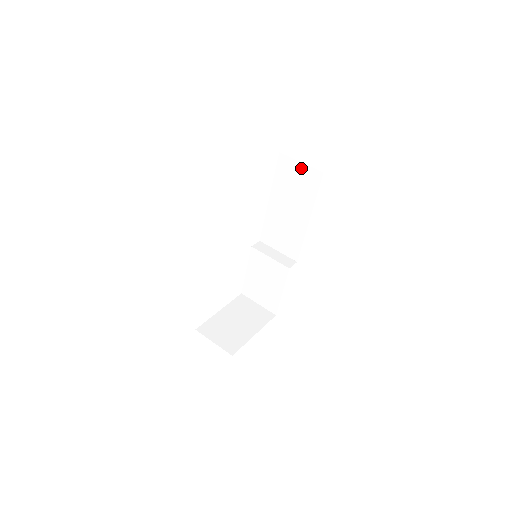
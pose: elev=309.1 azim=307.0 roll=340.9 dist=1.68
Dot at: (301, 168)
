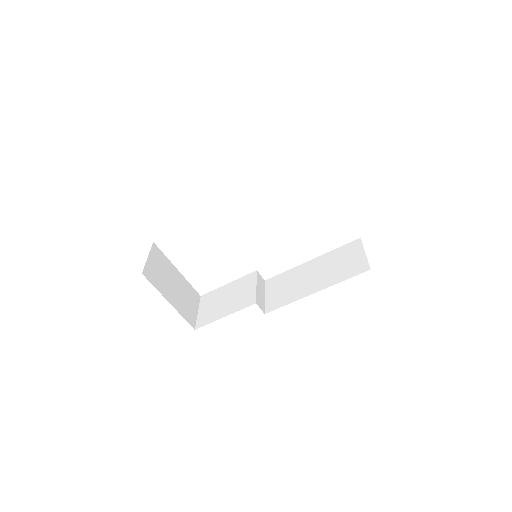
Dot at: (360, 256)
